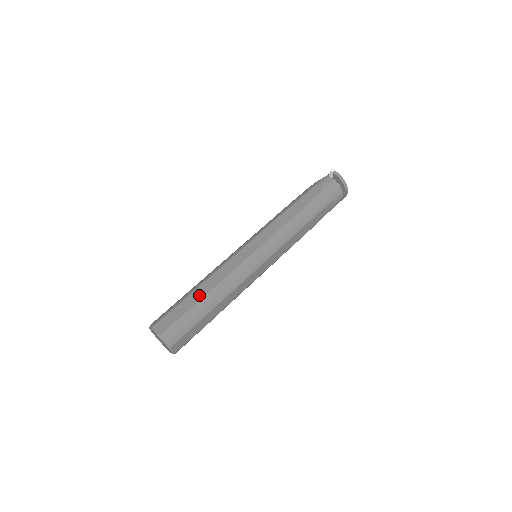
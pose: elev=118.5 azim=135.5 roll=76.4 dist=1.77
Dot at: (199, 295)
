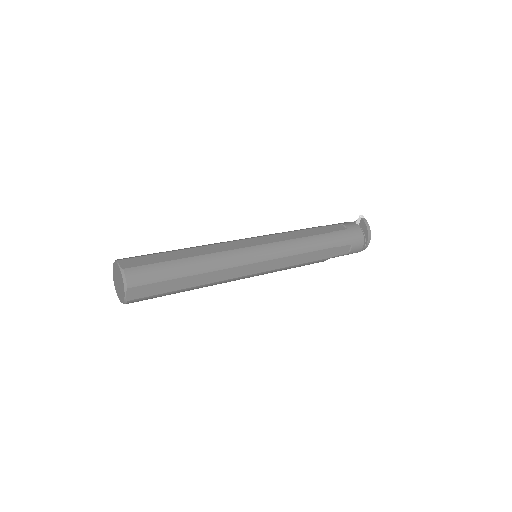
Dot at: (183, 255)
